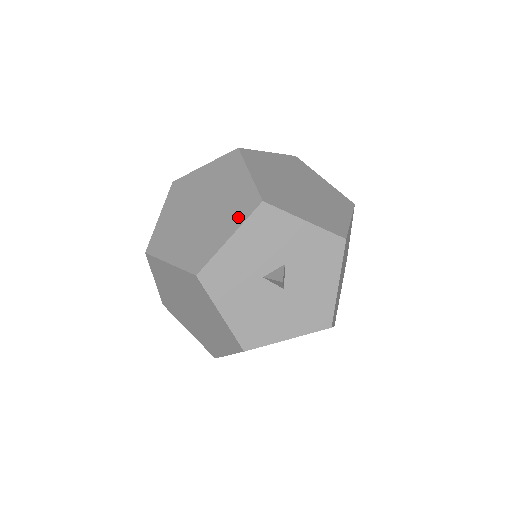
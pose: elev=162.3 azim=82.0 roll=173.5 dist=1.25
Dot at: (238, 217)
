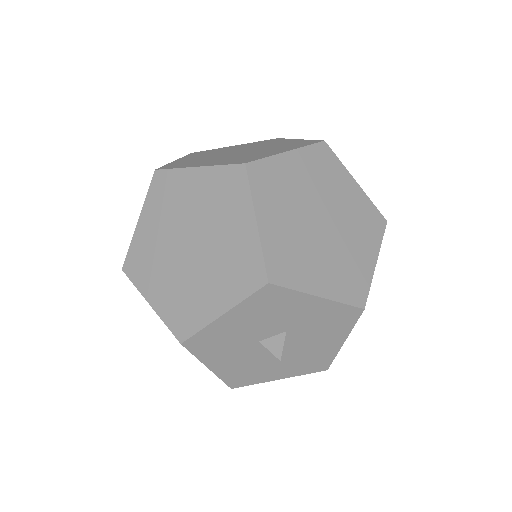
Dot at: (235, 289)
